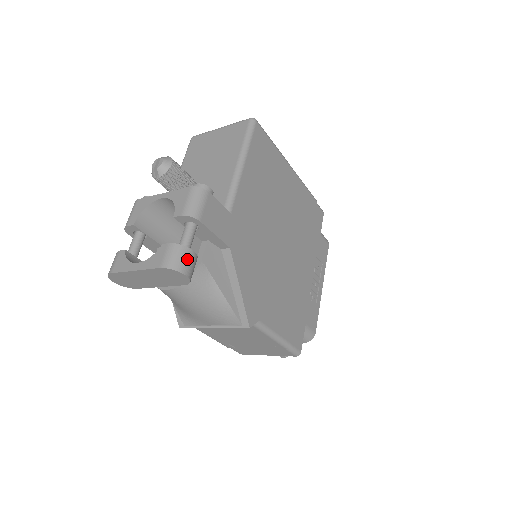
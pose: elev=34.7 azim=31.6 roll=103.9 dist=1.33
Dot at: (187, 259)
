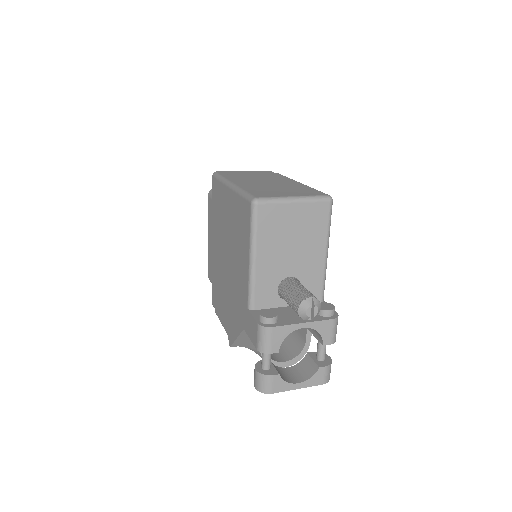
Dot at: occluded
